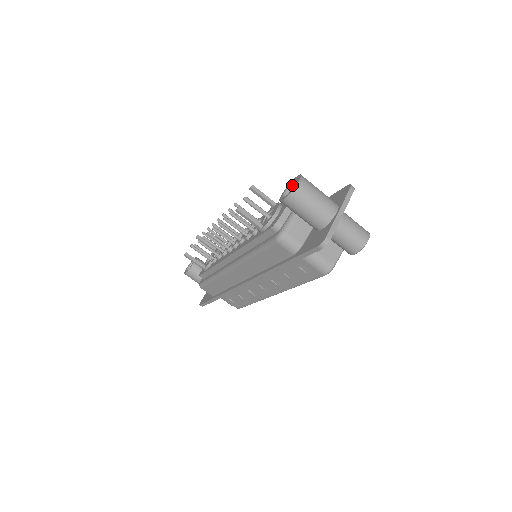
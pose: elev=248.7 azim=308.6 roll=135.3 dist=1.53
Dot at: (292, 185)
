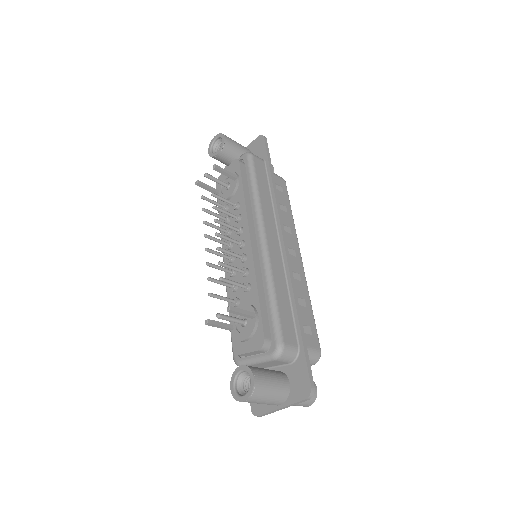
Dot at: (249, 374)
